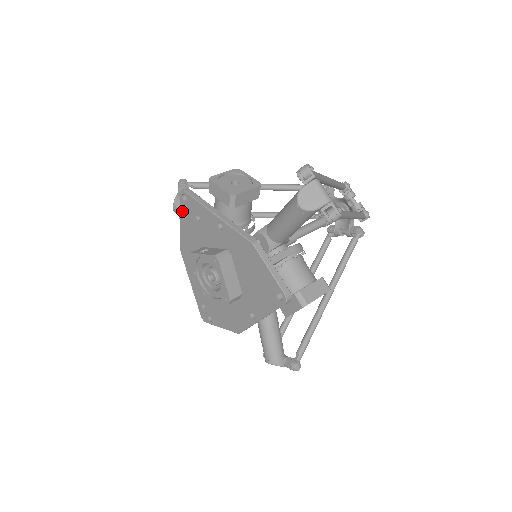
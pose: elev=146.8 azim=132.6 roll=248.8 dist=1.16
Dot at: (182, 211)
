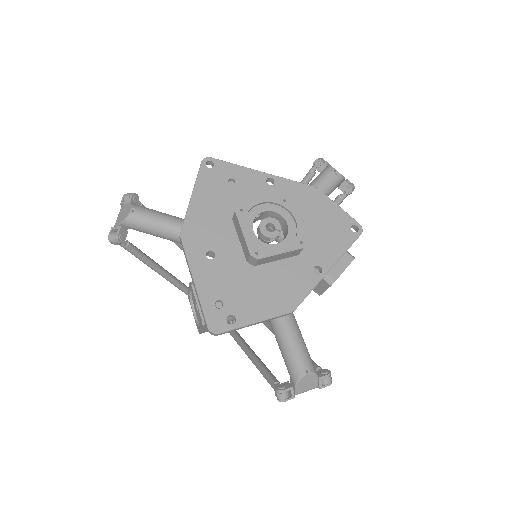
Dot at: (201, 179)
